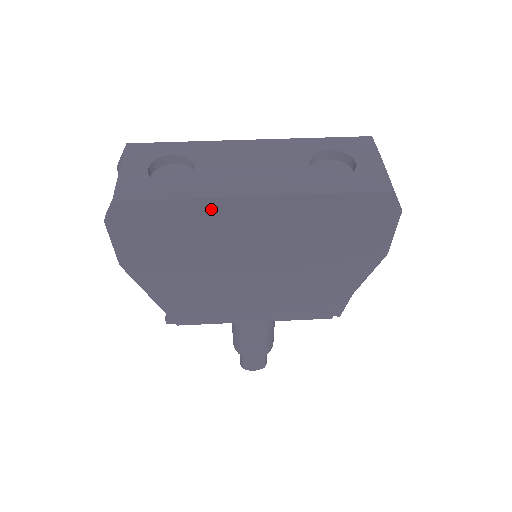
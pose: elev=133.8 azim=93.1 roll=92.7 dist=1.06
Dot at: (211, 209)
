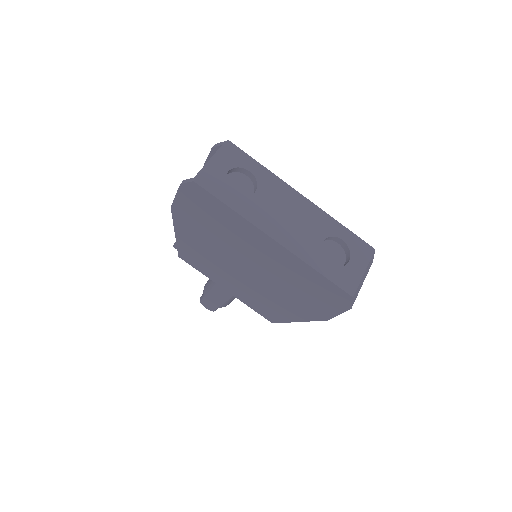
Dot at: (245, 226)
